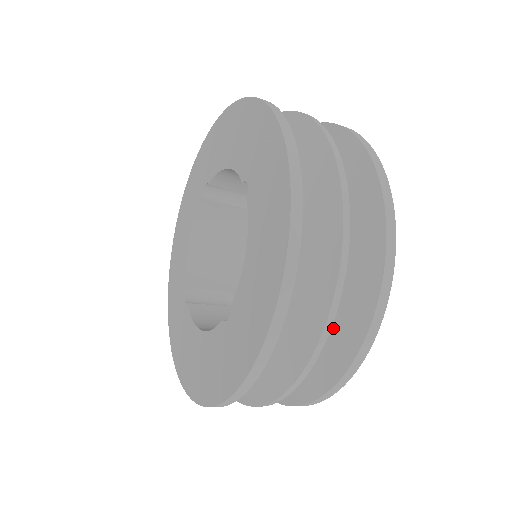
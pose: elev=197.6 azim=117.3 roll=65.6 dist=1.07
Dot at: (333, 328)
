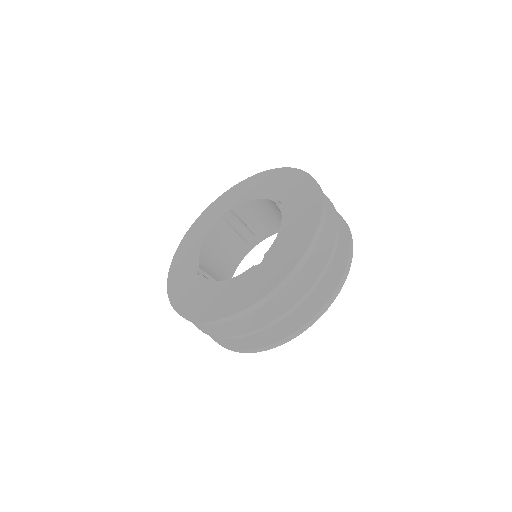
Dot at: occluded
